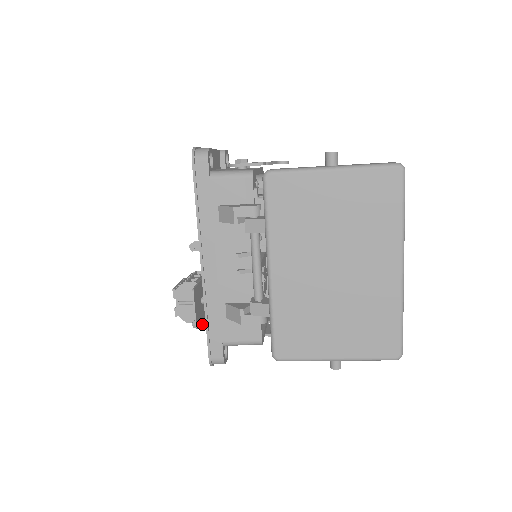
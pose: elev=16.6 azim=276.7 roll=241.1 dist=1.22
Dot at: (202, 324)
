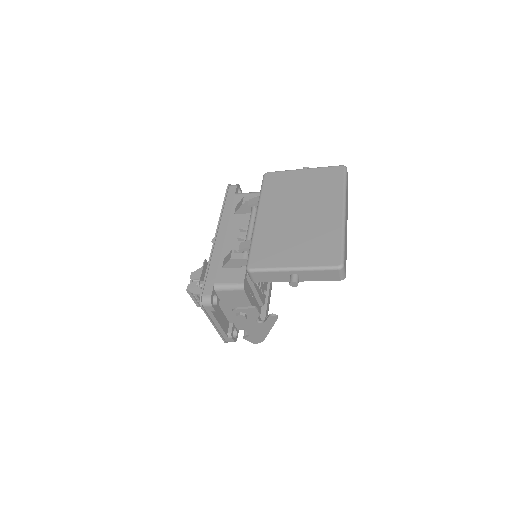
Dot at: occluded
